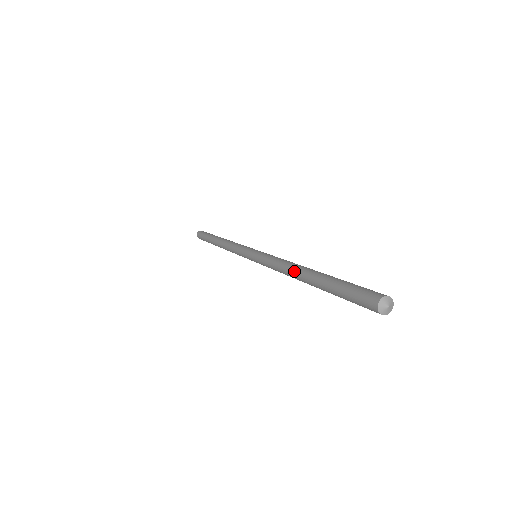
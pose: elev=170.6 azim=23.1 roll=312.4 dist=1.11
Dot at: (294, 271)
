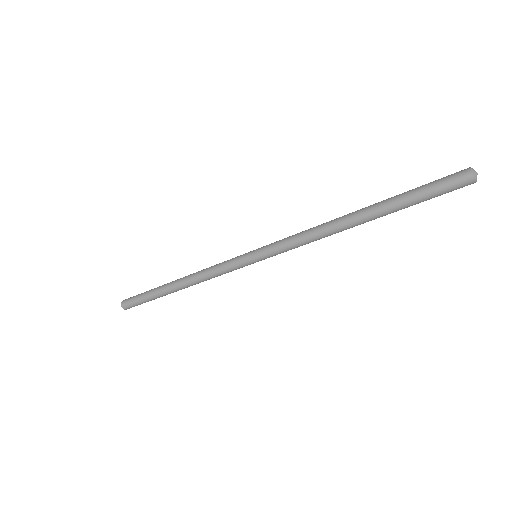
Dot at: (339, 218)
